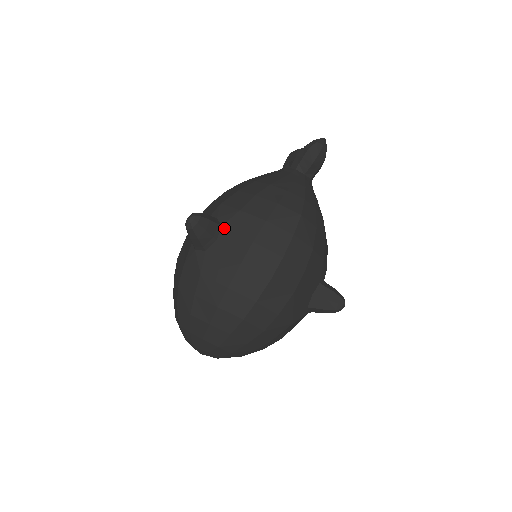
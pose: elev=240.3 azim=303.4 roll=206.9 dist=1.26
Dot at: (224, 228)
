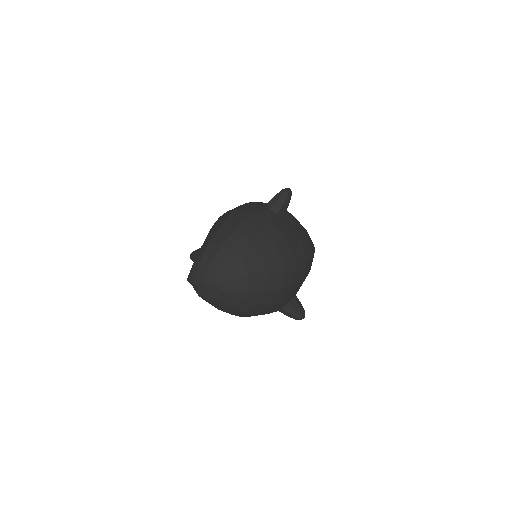
Dot at: (288, 214)
